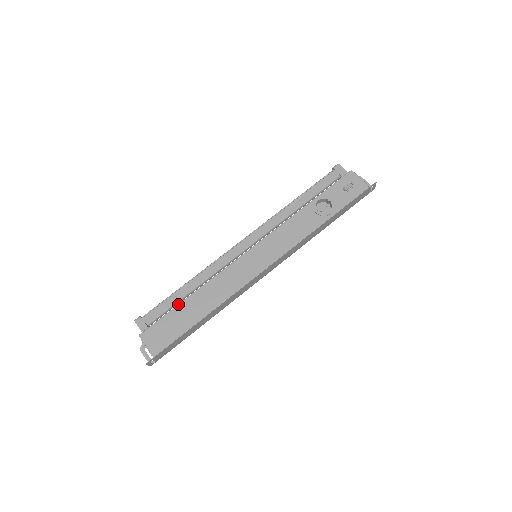
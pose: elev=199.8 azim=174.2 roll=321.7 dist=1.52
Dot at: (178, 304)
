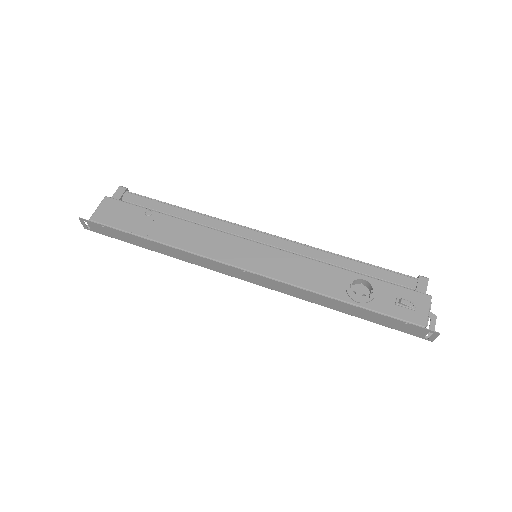
Dot at: occluded
